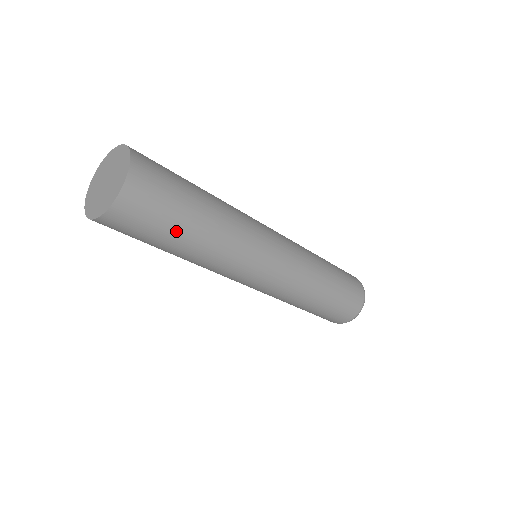
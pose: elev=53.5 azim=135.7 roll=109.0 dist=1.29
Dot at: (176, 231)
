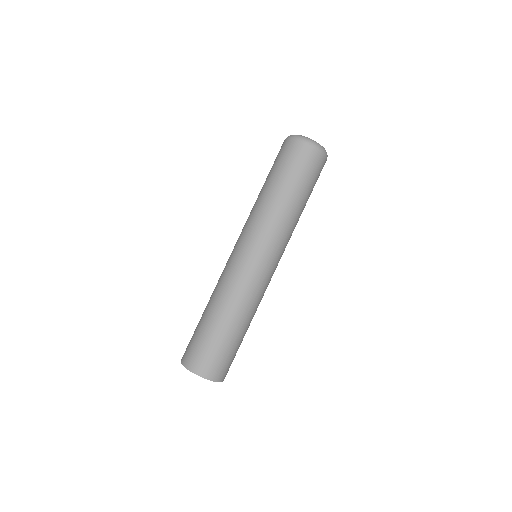
Dot at: occluded
